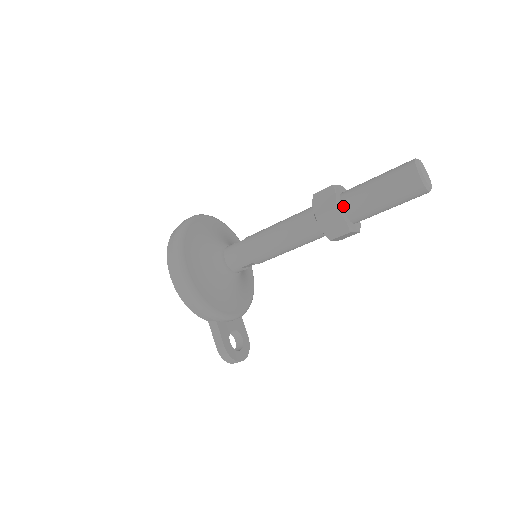
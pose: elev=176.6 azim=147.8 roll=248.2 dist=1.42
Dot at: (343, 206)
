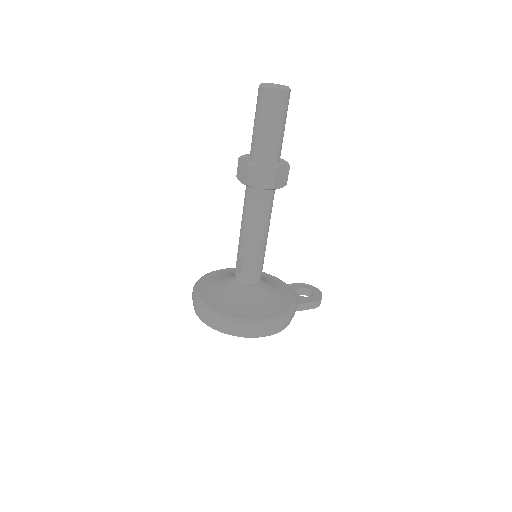
Dot at: (271, 163)
